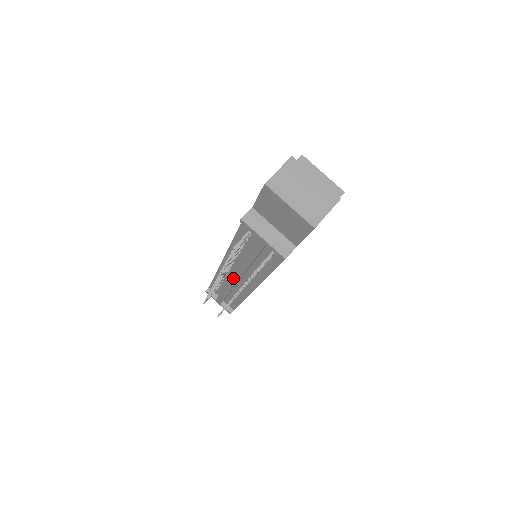
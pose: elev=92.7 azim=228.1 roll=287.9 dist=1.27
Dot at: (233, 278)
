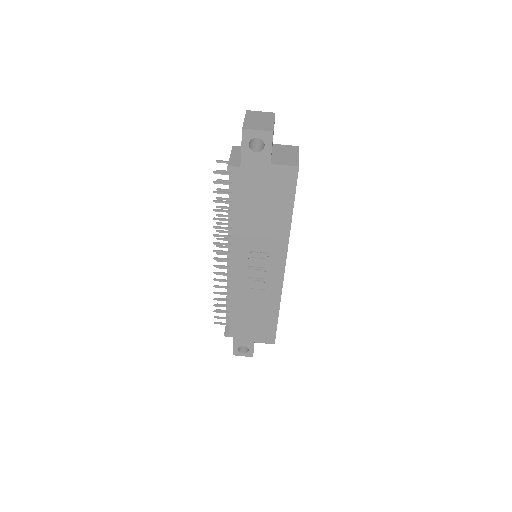
Dot at: occluded
